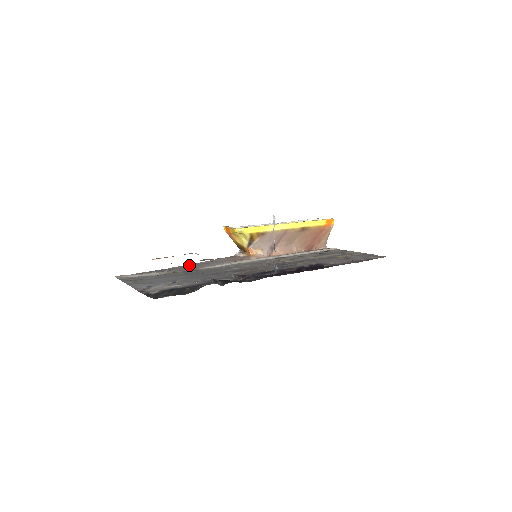
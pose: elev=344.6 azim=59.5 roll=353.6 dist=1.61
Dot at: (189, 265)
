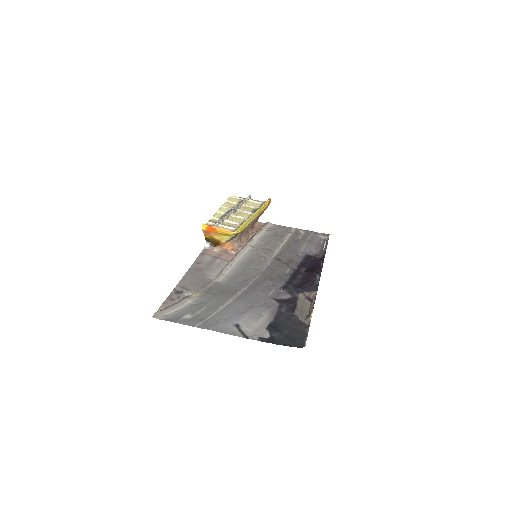
Dot at: (190, 275)
